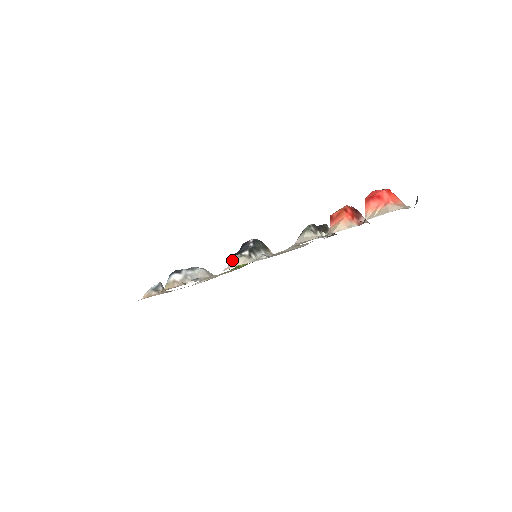
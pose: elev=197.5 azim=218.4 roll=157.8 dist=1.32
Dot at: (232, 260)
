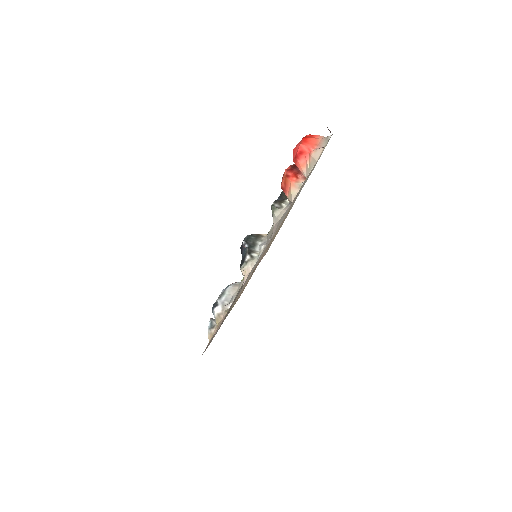
Dot at: (243, 271)
